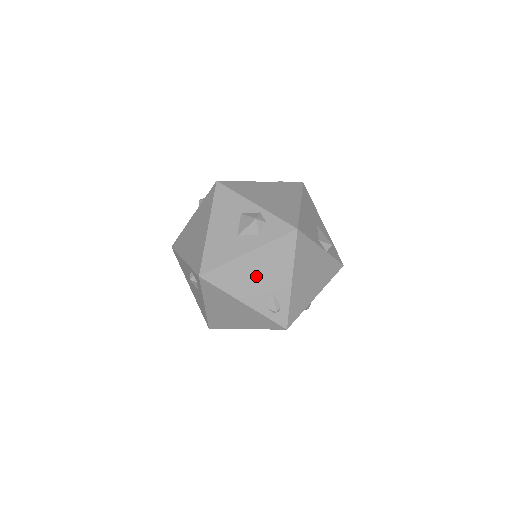
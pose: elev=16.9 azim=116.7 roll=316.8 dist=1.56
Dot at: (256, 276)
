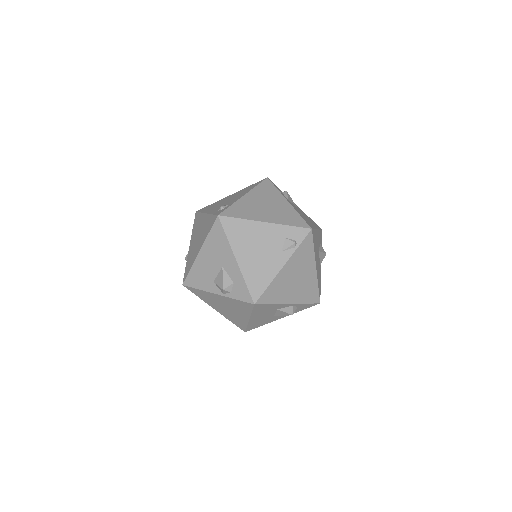
Dot at: occluded
